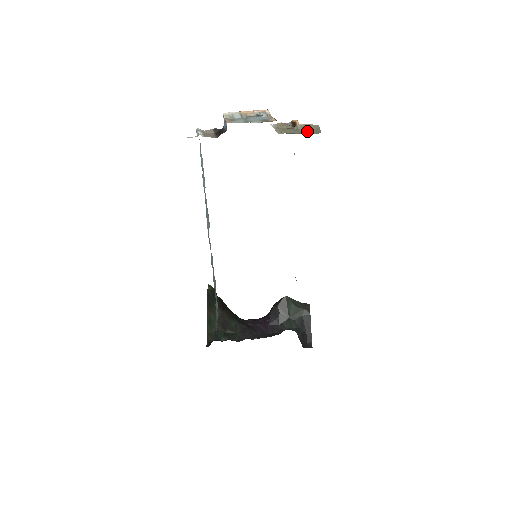
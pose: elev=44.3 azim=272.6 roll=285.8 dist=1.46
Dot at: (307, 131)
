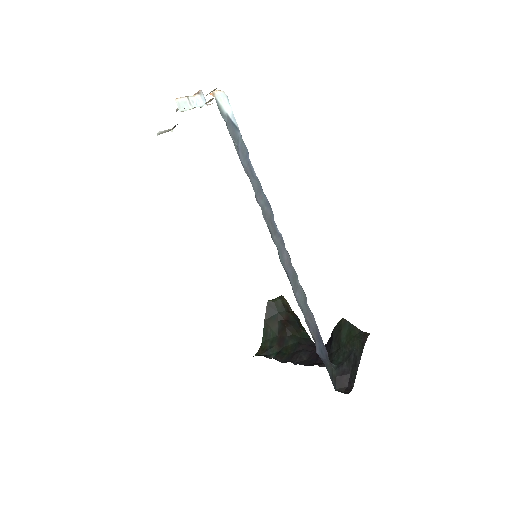
Dot at: occluded
